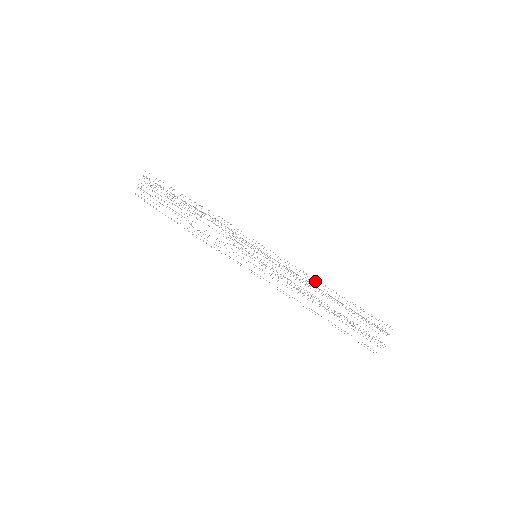
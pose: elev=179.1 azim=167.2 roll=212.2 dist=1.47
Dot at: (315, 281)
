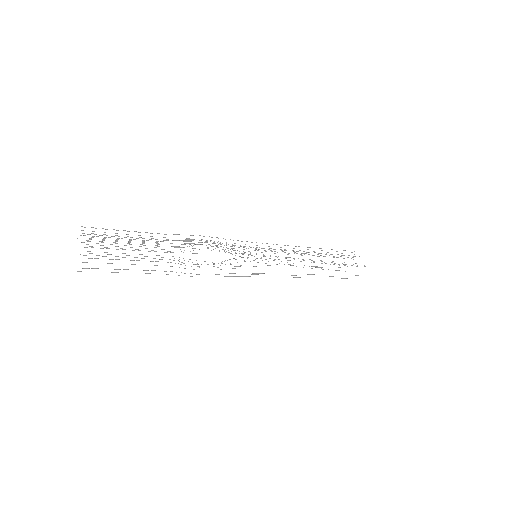
Dot at: occluded
